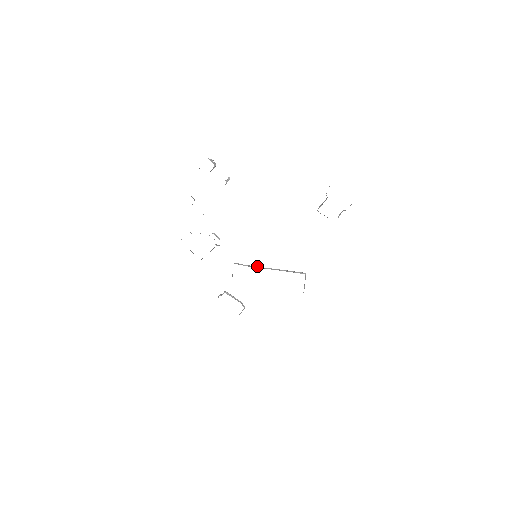
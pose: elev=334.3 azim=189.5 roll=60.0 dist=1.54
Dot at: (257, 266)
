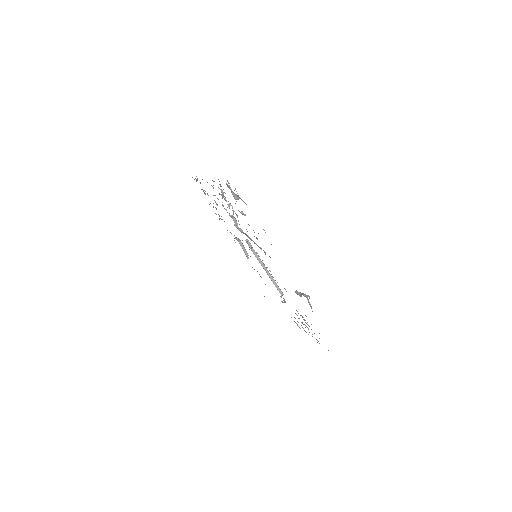
Dot at: occluded
